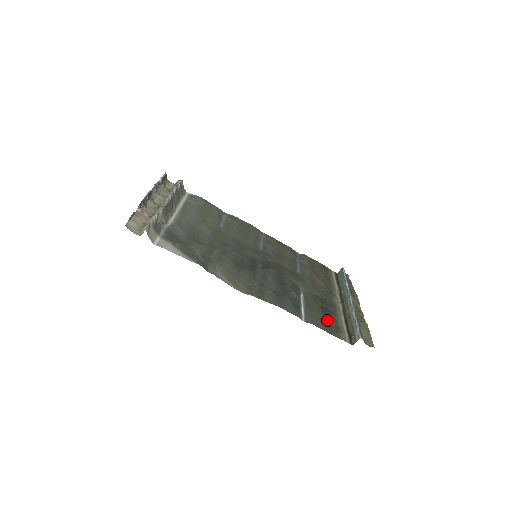
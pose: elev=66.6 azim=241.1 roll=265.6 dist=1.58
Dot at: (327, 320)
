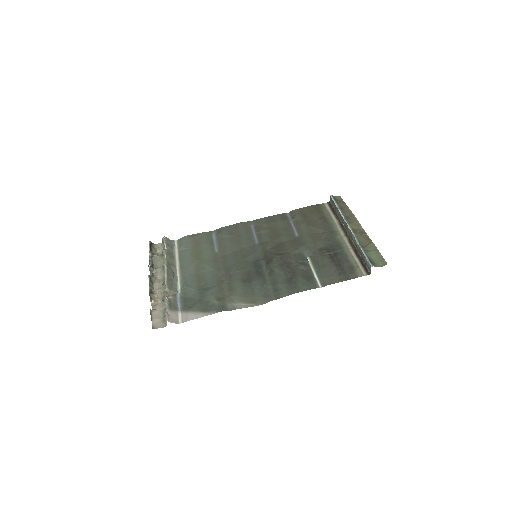
Dot at: (339, 268)
